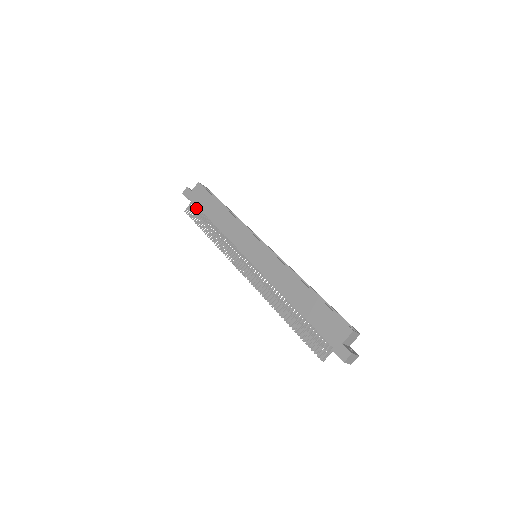
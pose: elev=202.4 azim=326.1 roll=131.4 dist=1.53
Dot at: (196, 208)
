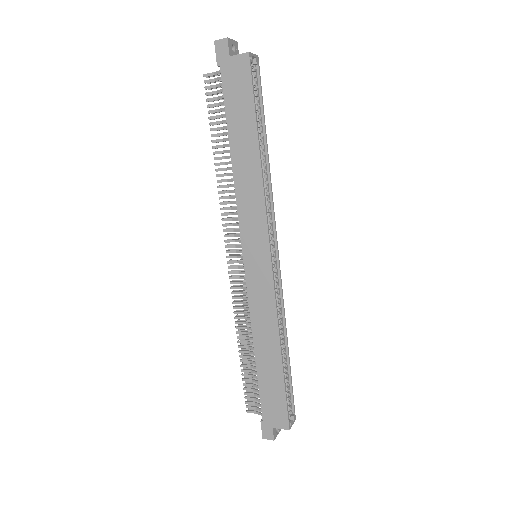
Dot at: occluded
